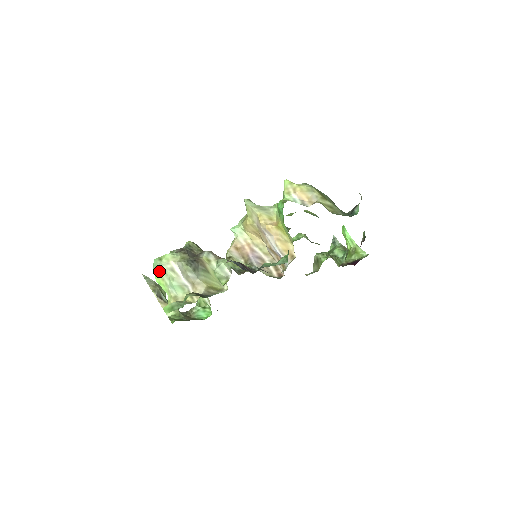
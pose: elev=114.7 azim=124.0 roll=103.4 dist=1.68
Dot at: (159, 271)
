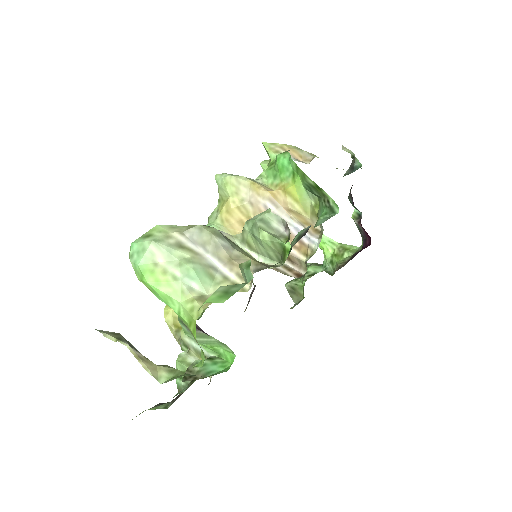
Dot at: (151, 258)
